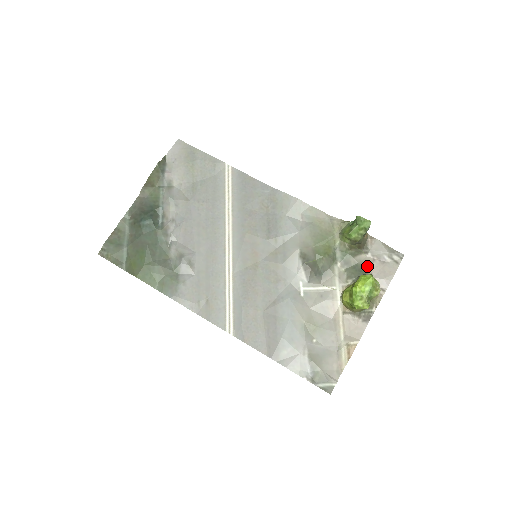
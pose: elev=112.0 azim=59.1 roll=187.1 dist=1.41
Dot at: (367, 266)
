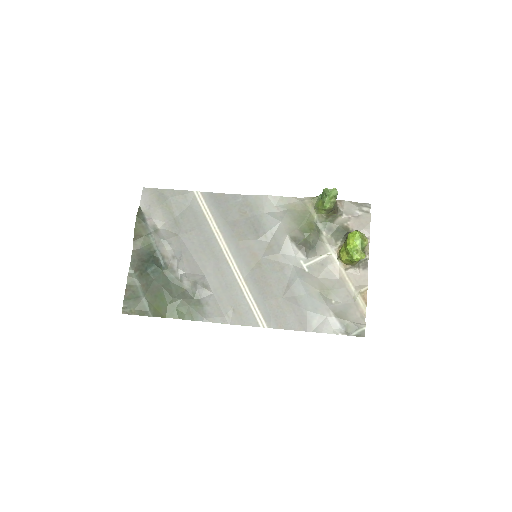
Dot at: (347, 225)
